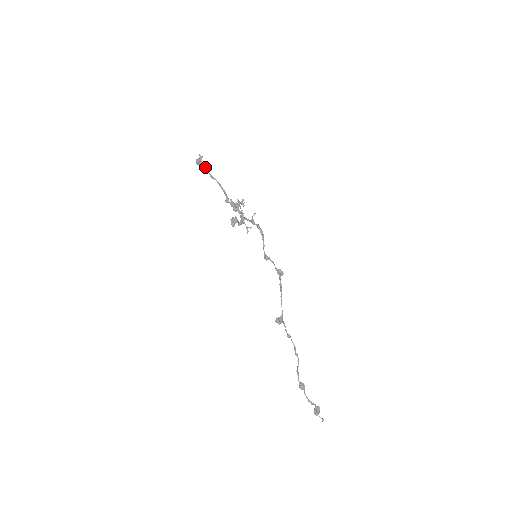
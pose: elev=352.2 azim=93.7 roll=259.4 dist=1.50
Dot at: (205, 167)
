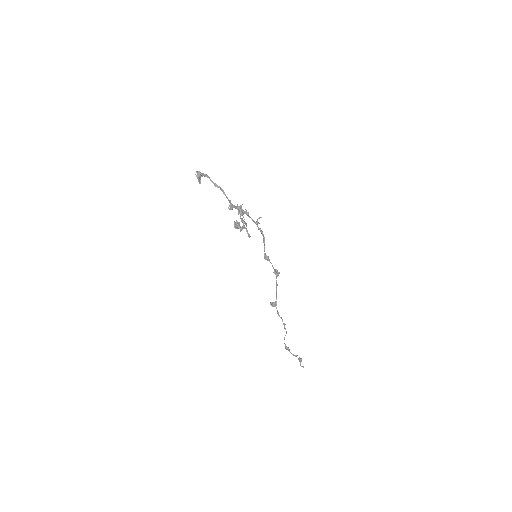
Dot at: (207, 176)
